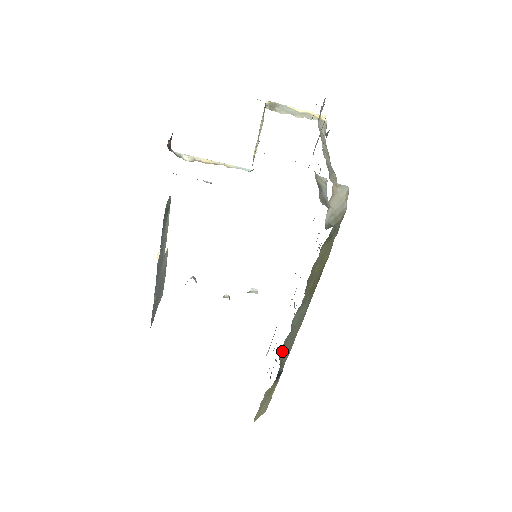
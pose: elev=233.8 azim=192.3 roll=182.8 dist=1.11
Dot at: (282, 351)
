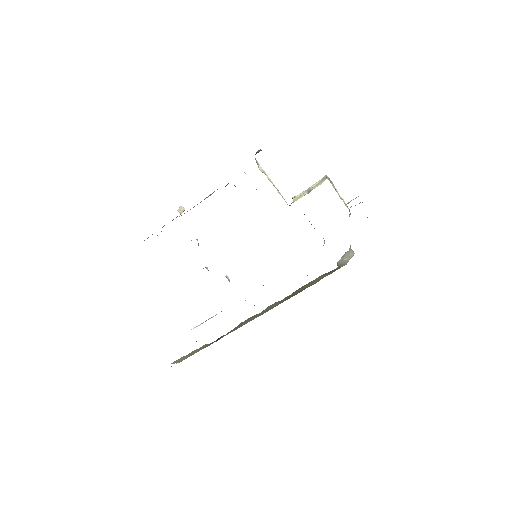
Dot at: (242, 323)
